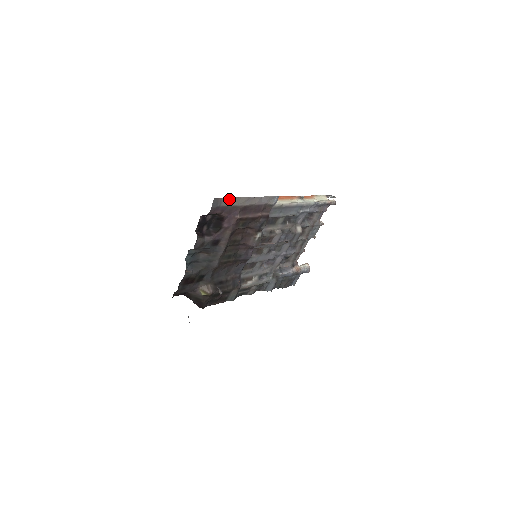
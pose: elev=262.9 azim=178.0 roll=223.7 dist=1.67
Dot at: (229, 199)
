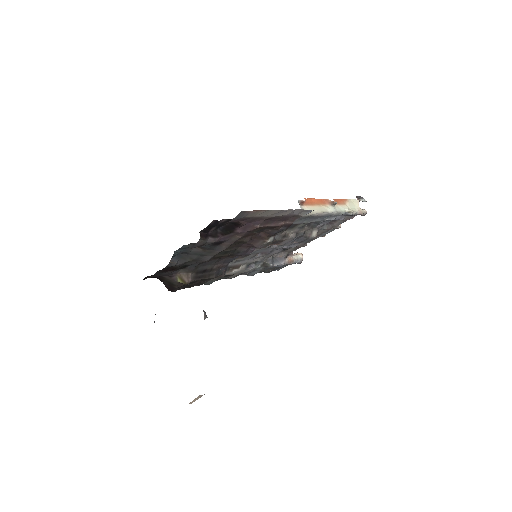
Dot at: (258, 211)
